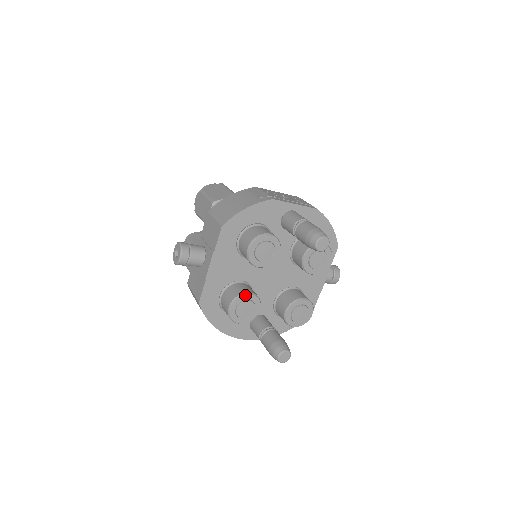
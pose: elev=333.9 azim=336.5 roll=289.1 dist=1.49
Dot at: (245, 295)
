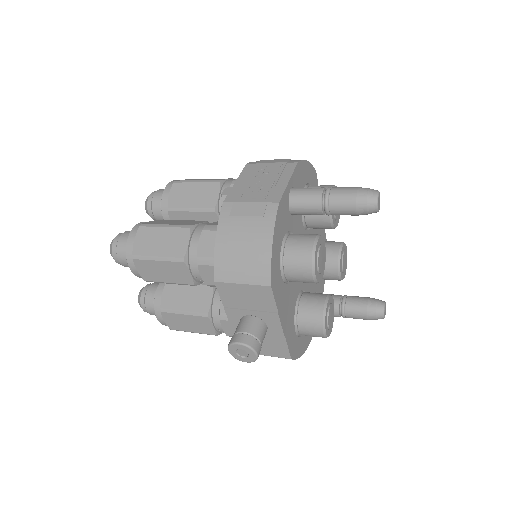
Dot at: (326, 309)
